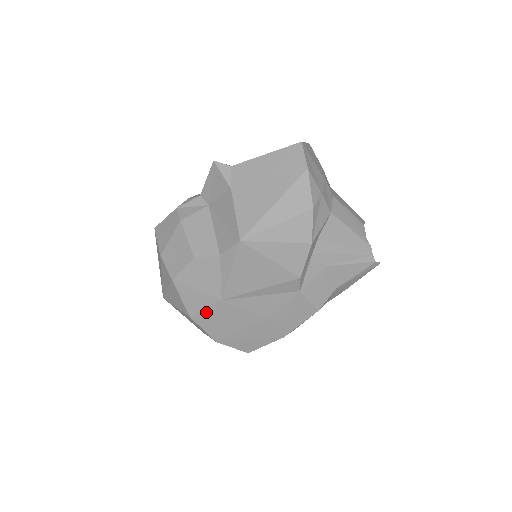
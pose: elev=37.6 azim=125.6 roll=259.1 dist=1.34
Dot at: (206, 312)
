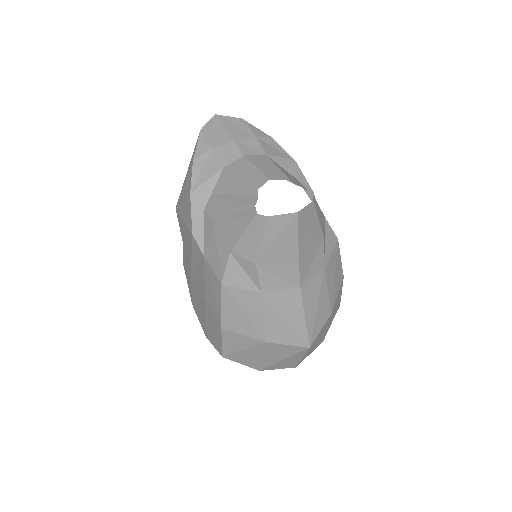
Dot at: (193, 296)
